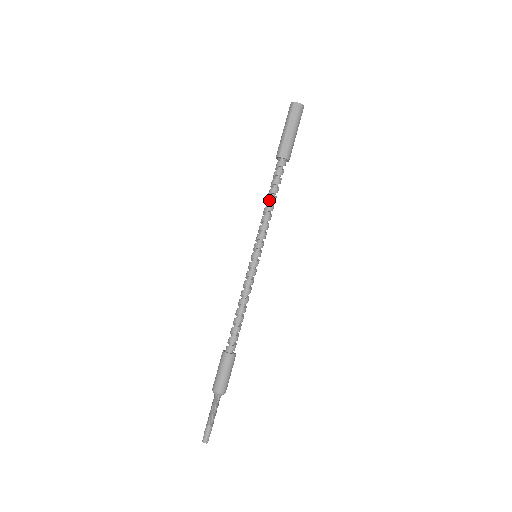
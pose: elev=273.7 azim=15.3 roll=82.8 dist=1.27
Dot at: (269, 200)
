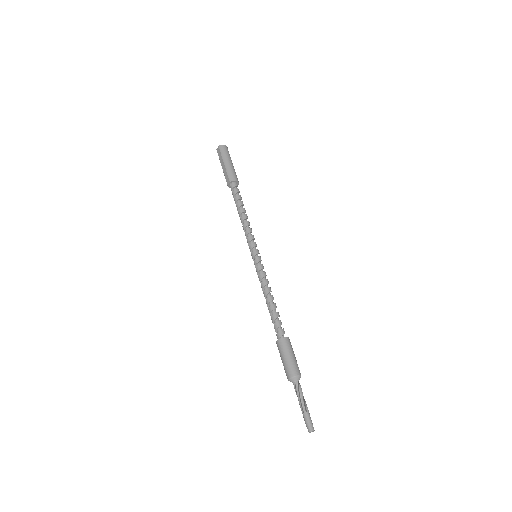
Dot at: (239, 215)
